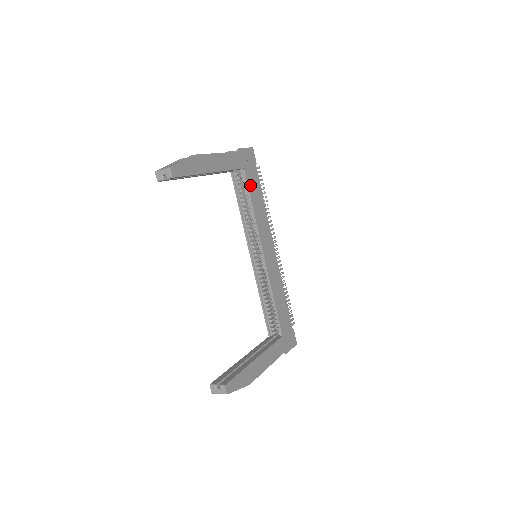
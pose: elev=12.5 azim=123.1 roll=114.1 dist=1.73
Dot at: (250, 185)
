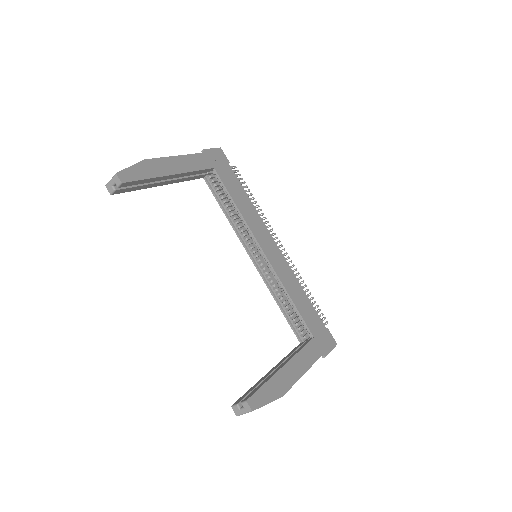
Dot at: (226, 184)
